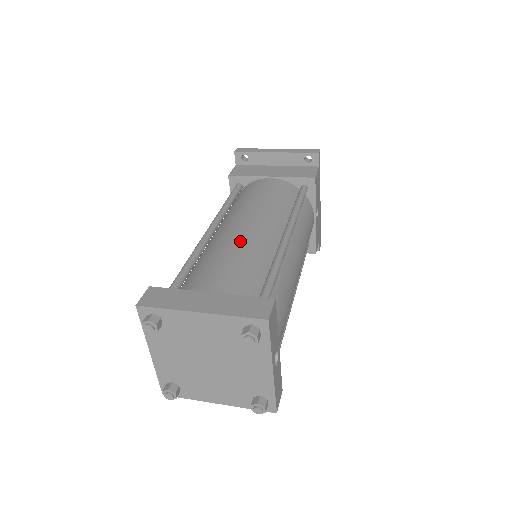
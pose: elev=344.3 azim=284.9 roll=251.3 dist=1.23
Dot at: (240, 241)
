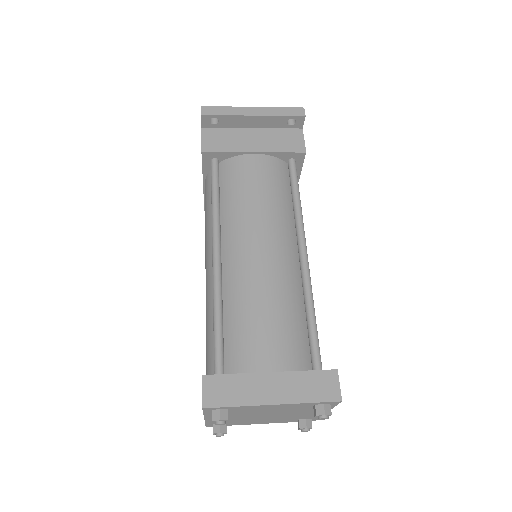
Dot at: (266, 280)
